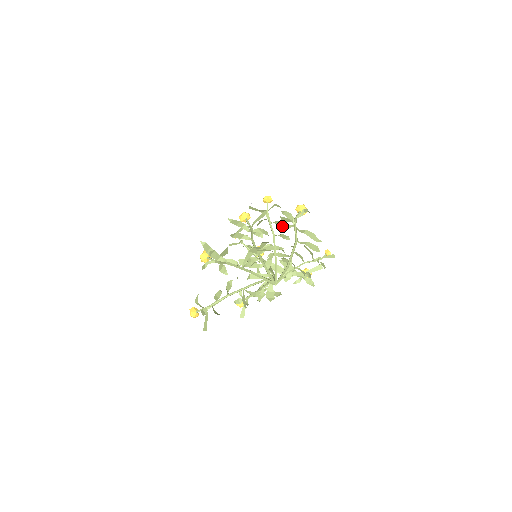
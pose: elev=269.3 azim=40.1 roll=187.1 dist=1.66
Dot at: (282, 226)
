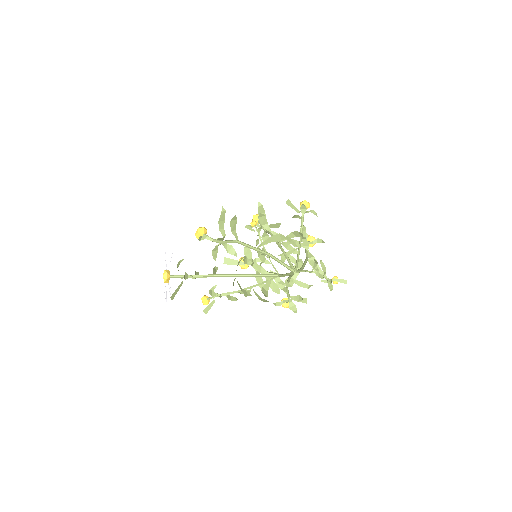
Dot at: (303, 236)
